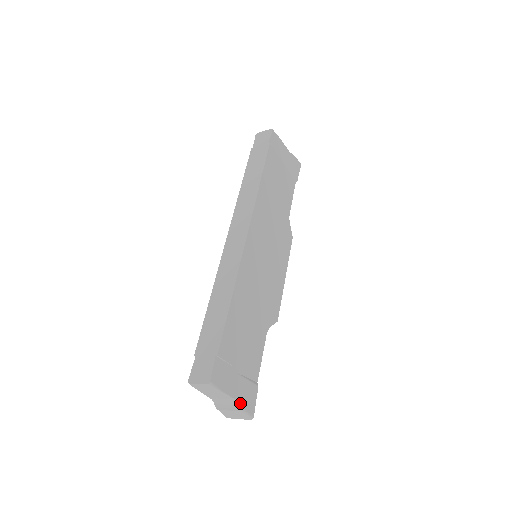
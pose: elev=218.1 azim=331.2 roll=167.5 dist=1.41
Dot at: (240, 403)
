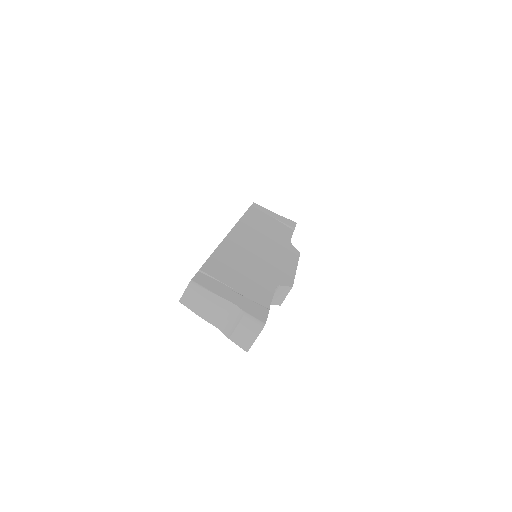
Dot at: (240, 308)
